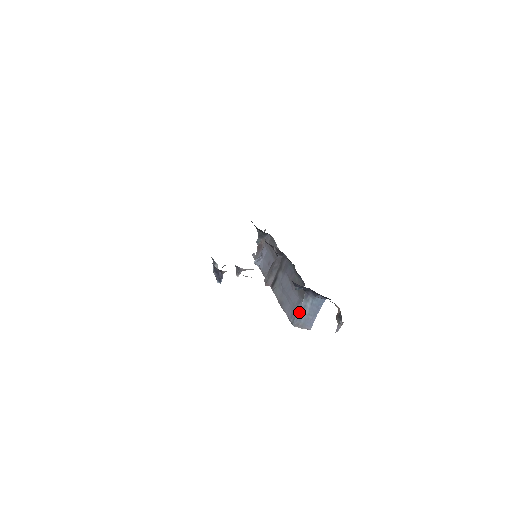
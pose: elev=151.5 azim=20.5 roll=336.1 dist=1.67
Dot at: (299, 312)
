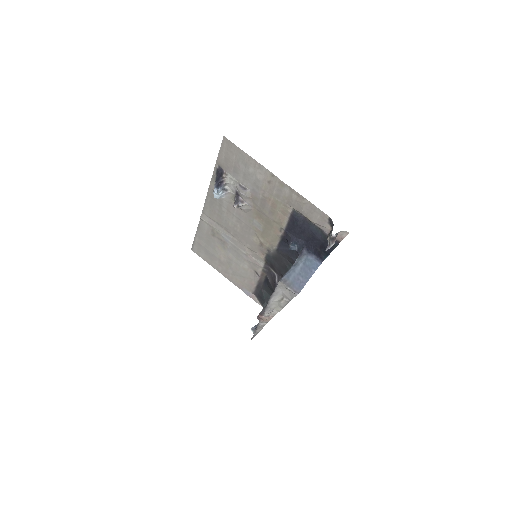
Dot at: (289, 270)
